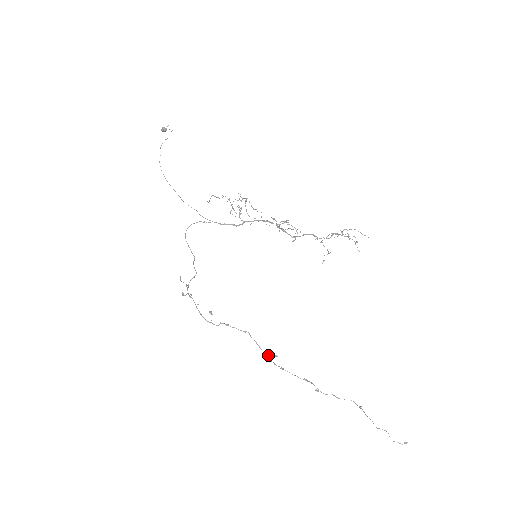
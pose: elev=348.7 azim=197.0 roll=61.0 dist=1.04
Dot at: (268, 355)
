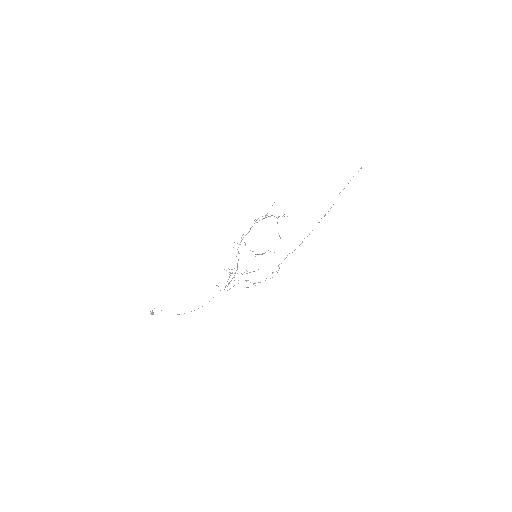
Dot at: (302, 242)
